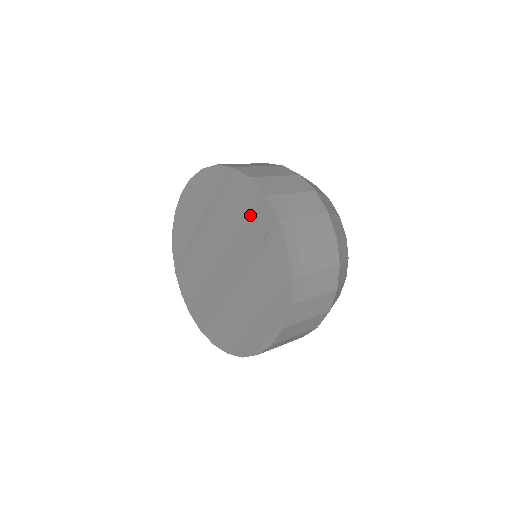
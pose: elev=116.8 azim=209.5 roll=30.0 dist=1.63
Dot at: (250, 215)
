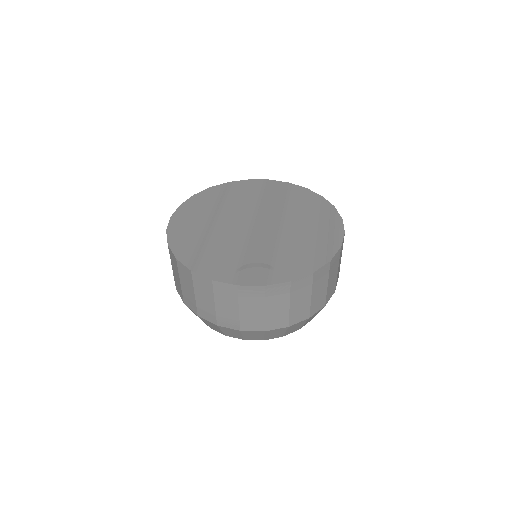
Dot at: (263, 191)
